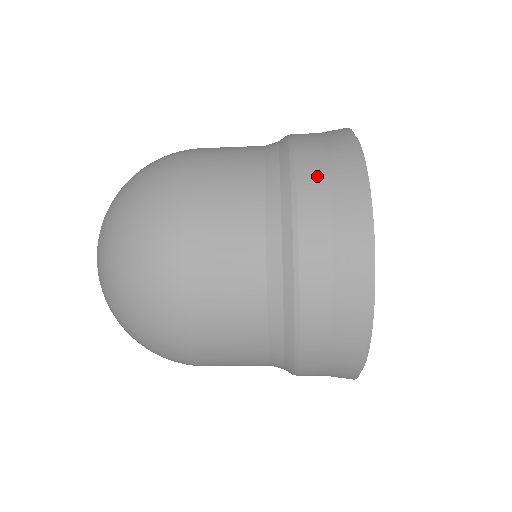
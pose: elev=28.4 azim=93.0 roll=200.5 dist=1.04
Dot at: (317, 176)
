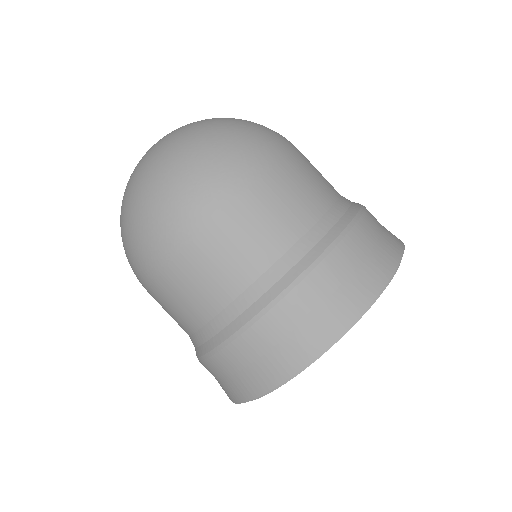
Dot at: occluded
